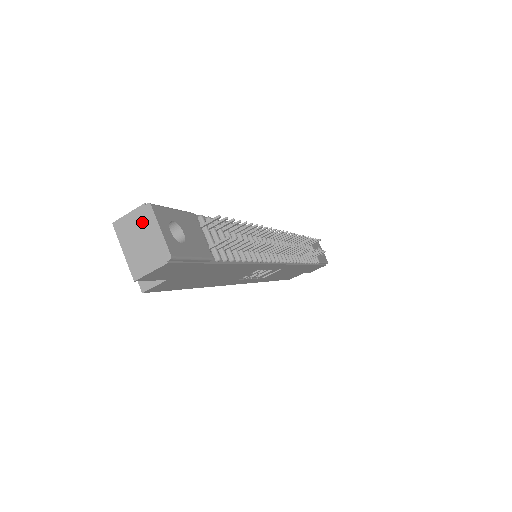
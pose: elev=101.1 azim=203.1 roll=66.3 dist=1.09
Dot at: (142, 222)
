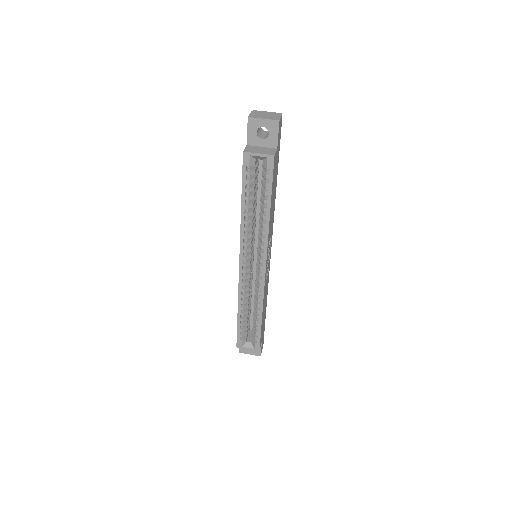
Dot at: (258, 113)
